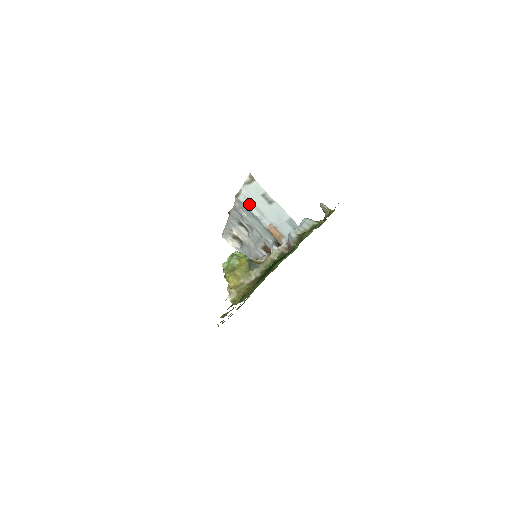
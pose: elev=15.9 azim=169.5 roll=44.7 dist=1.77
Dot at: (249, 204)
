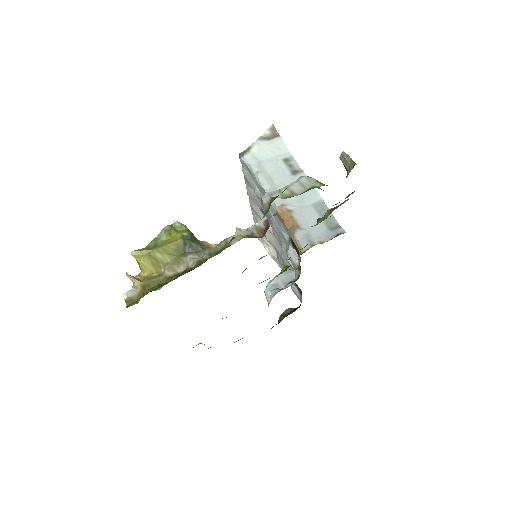
Dot at: (257, 169)
